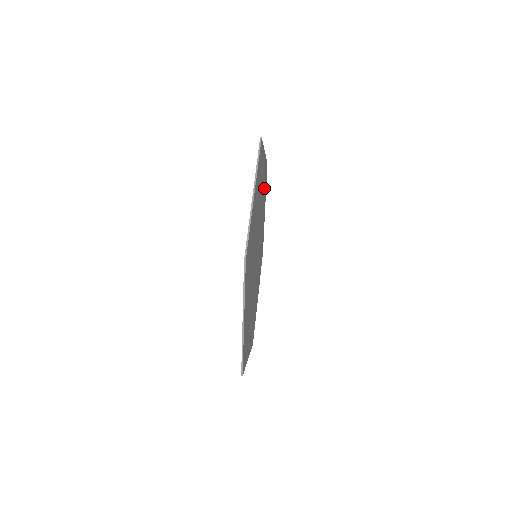
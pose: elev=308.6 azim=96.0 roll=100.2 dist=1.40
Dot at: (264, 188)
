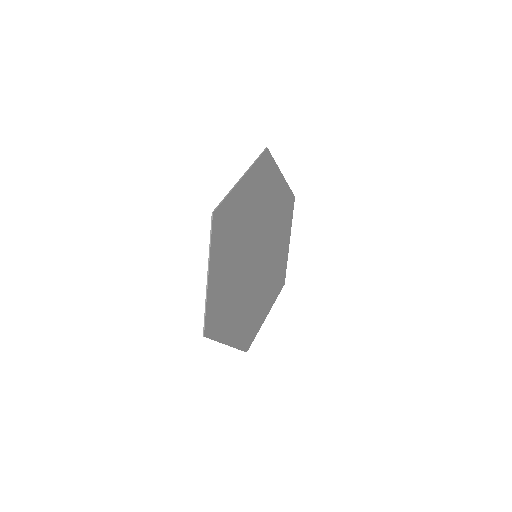
Dot at: (277, 276)
